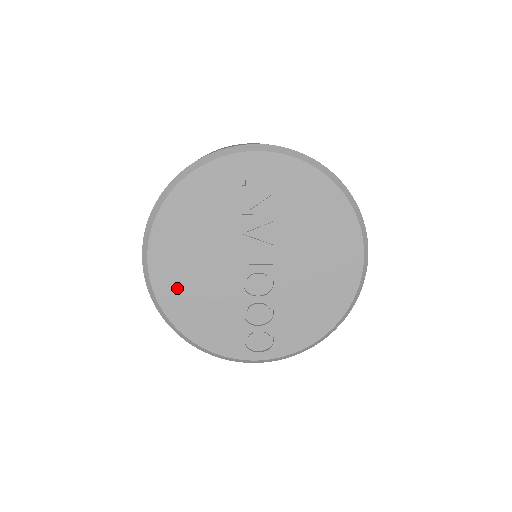
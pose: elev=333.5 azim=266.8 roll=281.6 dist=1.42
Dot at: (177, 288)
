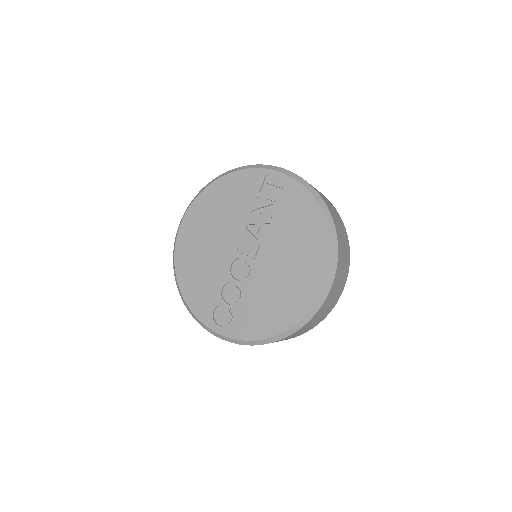
Dot at: (190, 249)
